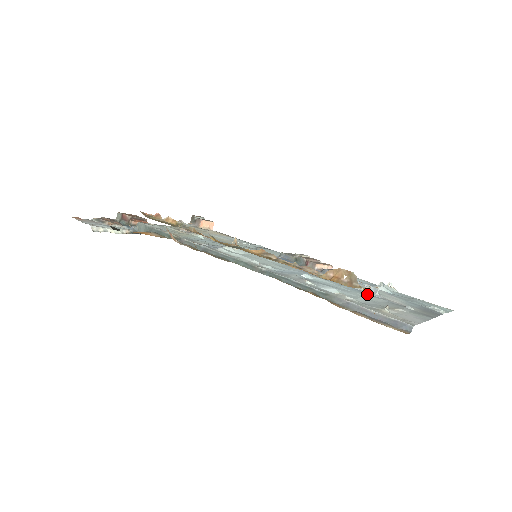
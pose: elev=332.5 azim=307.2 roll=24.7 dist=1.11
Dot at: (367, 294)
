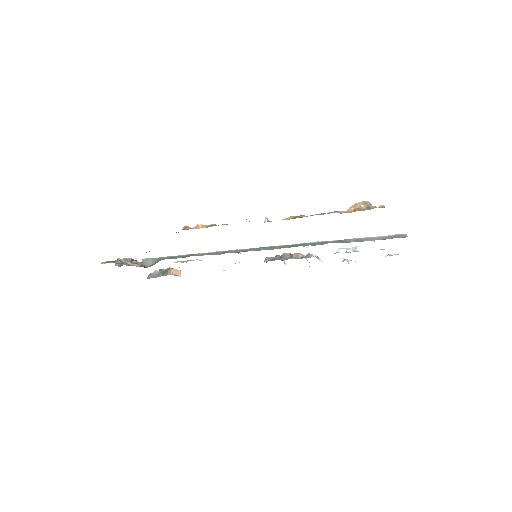
Dot at: occluded
